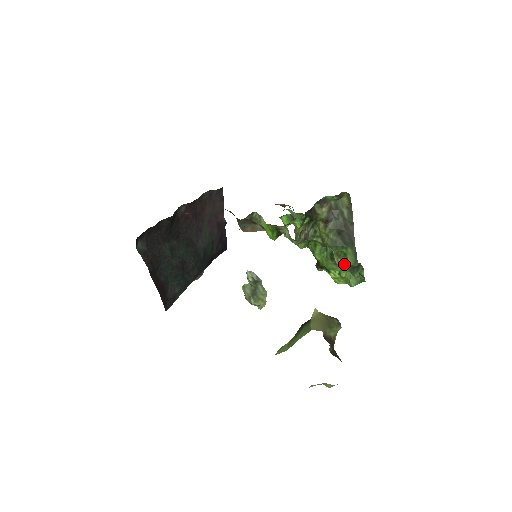
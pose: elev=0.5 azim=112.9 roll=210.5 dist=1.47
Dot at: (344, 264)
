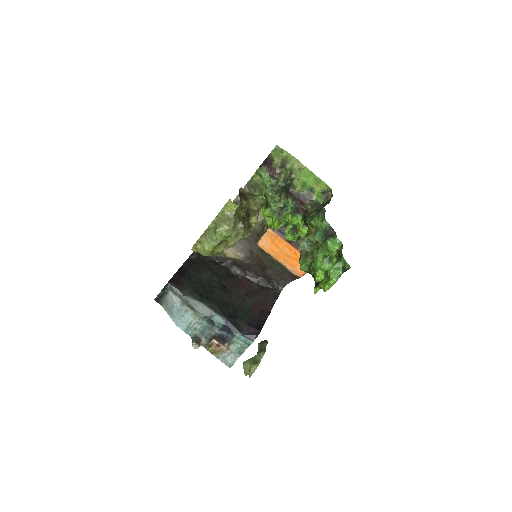
Dot at: (317, 232)
